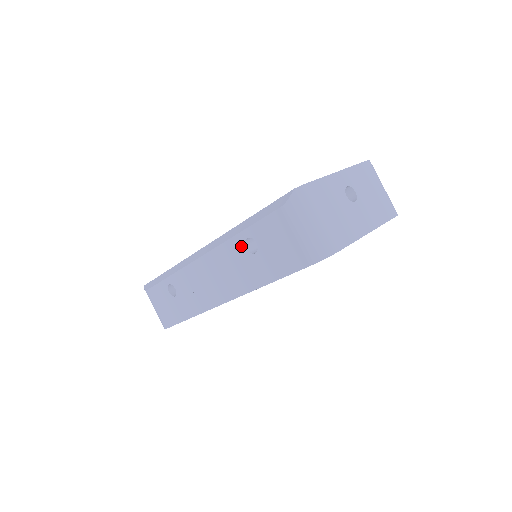
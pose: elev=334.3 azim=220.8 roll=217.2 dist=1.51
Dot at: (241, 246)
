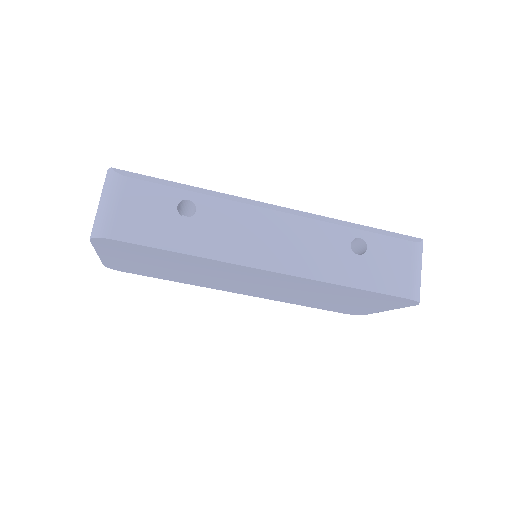
Dot at: (347, 239)
